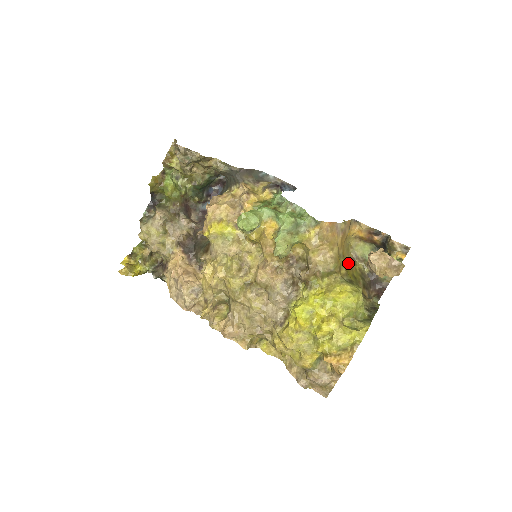
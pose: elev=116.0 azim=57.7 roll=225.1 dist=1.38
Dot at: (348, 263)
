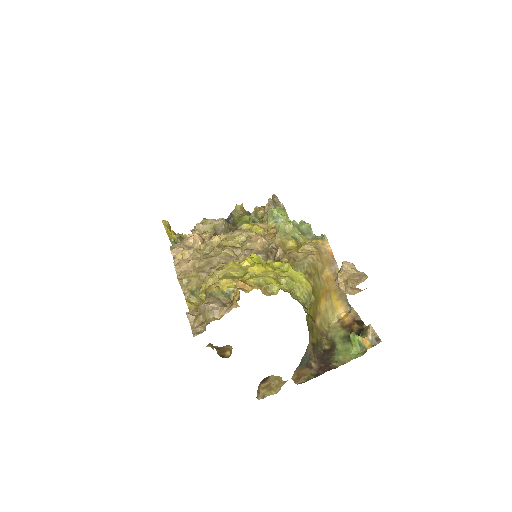
Dot at: (317, 320)
